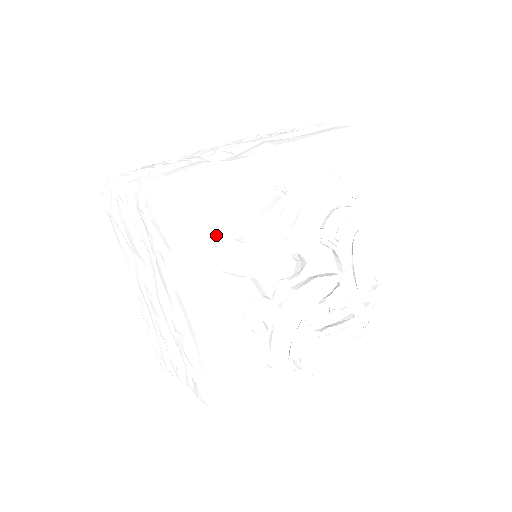
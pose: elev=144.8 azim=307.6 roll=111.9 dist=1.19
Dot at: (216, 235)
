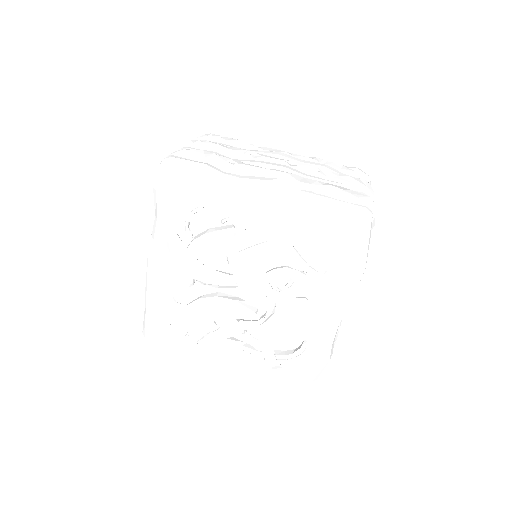
Dot at: (174, 220)
